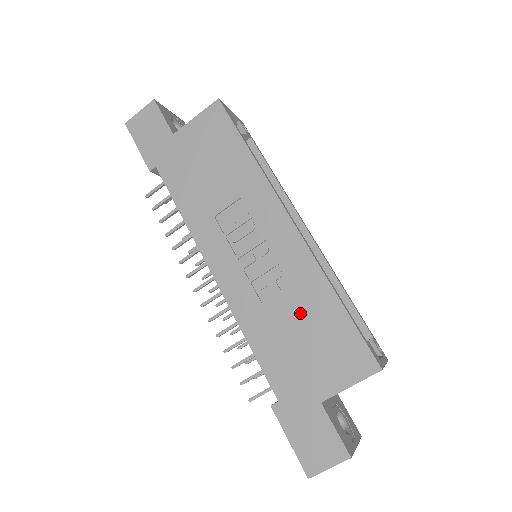
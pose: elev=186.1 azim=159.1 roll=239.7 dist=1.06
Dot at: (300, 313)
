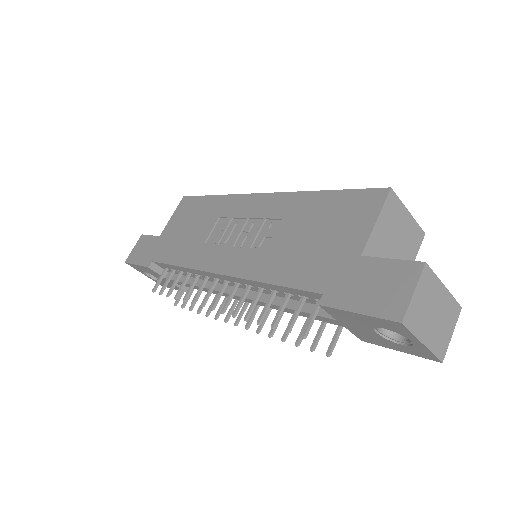
Dot at: (299, 225)
